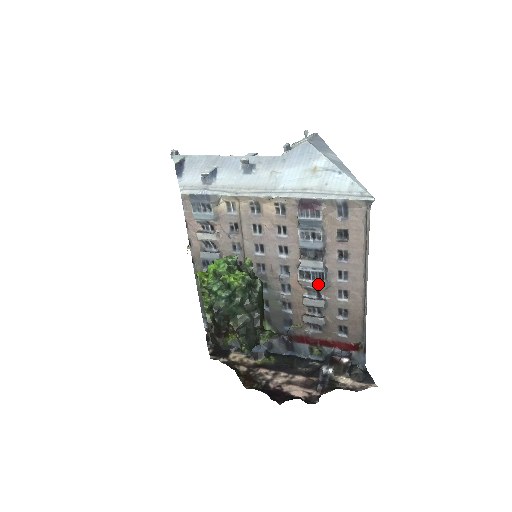
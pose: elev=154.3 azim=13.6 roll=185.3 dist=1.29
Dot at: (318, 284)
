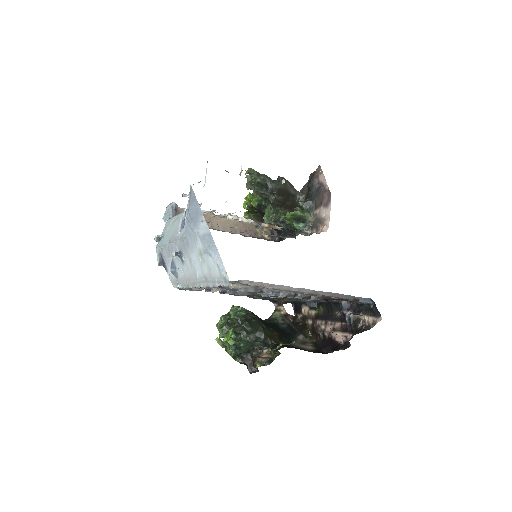
Dot at: occluded
